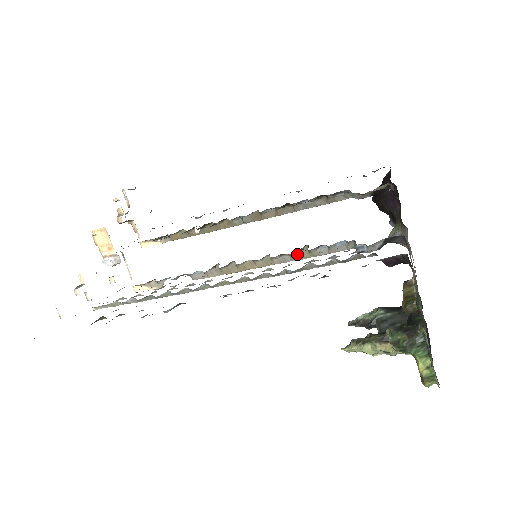
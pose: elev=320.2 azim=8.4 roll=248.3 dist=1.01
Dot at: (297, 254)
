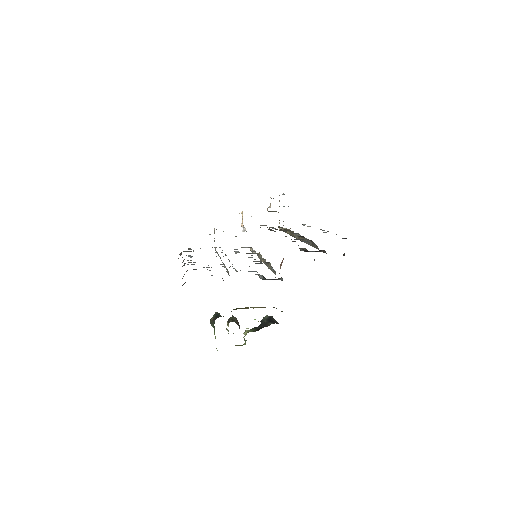
Dot at: (269, 265)
